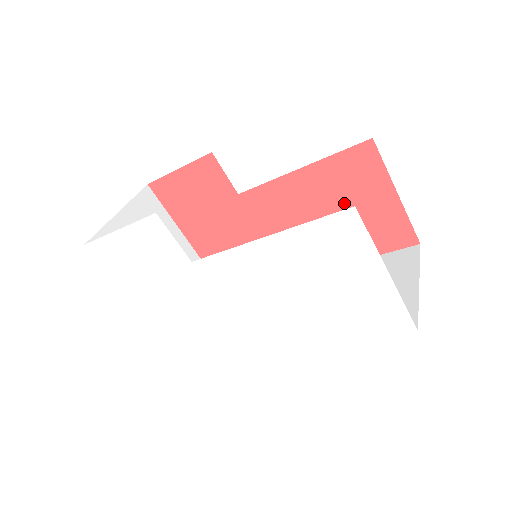
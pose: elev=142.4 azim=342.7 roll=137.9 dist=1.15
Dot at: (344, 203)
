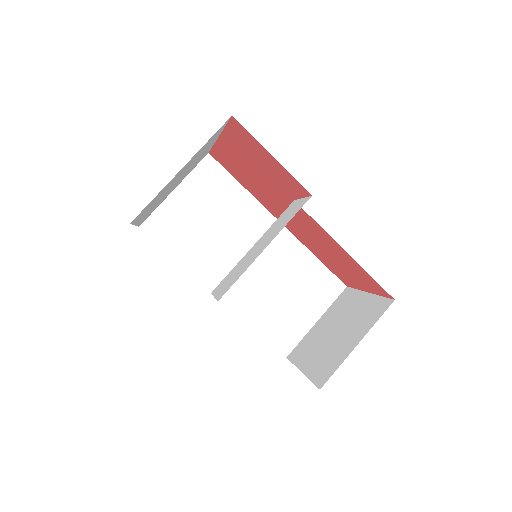
Dot at: (342, 264)
